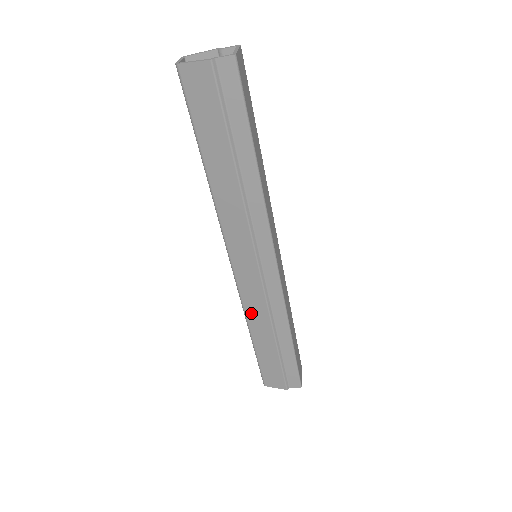
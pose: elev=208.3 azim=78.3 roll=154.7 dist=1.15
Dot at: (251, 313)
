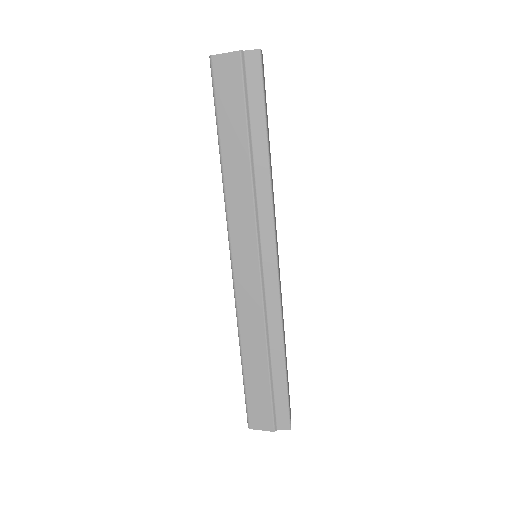
Dot at: (245, 321)
